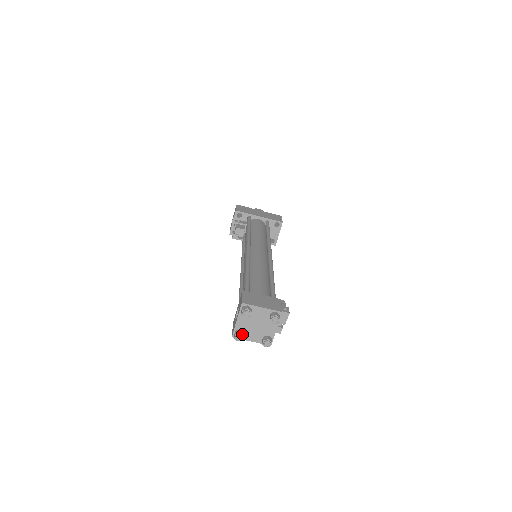
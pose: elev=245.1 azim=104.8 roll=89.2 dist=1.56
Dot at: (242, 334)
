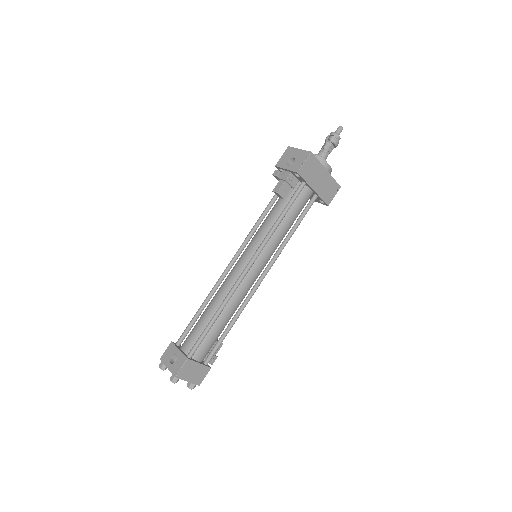
Dot at: occluded
